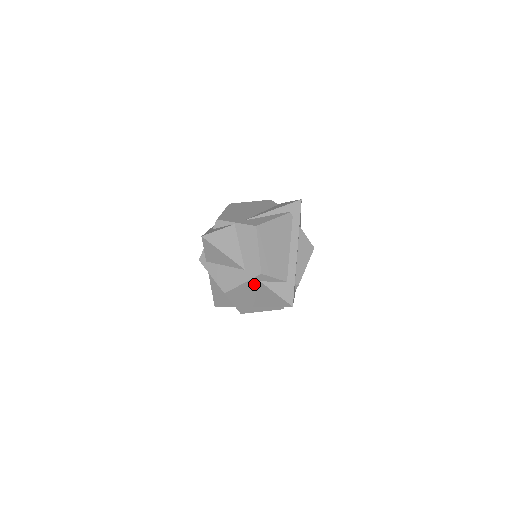
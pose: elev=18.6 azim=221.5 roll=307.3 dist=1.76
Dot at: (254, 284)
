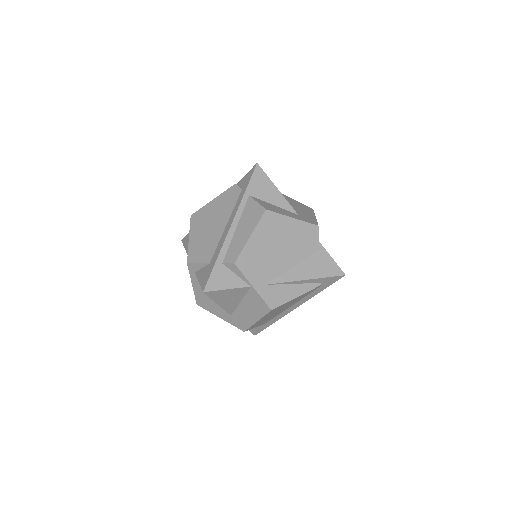
Dot at: occluded
